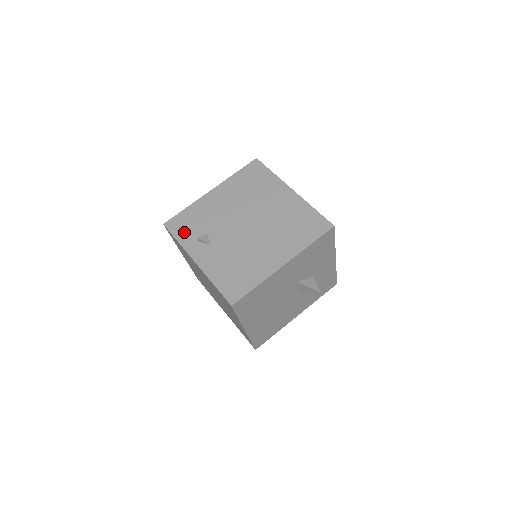
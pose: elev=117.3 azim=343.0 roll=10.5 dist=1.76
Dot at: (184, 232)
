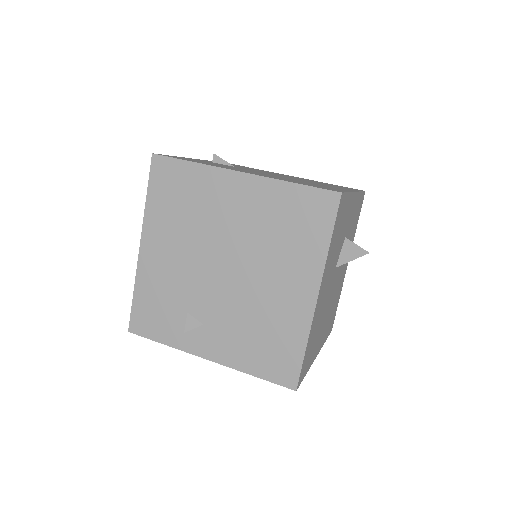
Dot at: (160, 328)
